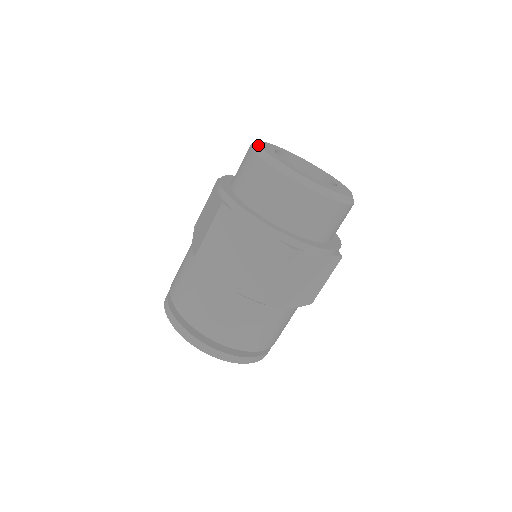
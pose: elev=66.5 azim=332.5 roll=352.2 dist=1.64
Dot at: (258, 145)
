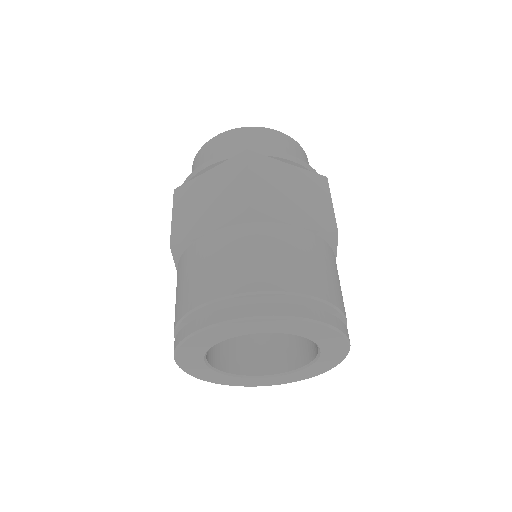
Dot at: occluded
